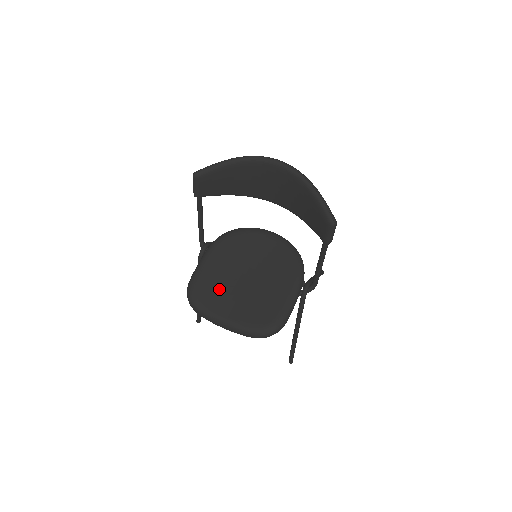
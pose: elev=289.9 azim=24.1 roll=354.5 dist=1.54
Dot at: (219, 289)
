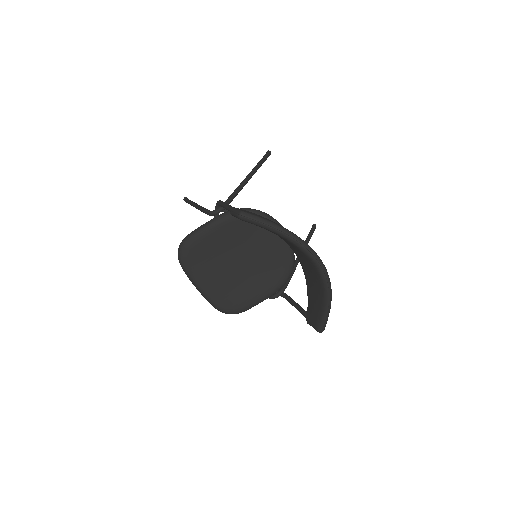
Dot at: (209, 260)
